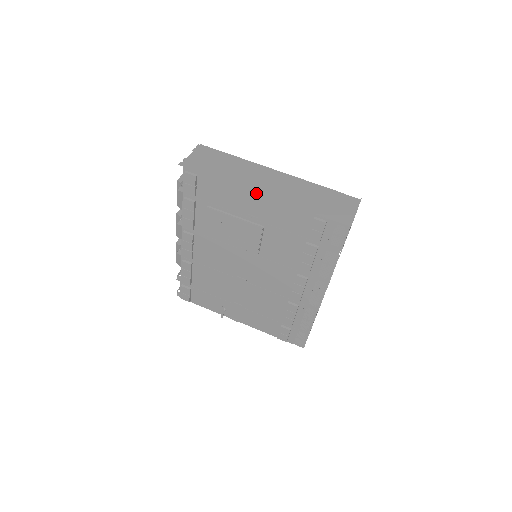
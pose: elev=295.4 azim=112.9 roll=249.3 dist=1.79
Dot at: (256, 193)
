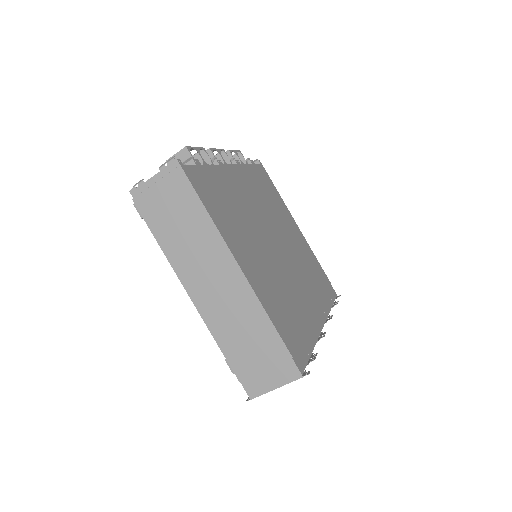
Dot at: (186, 290)
